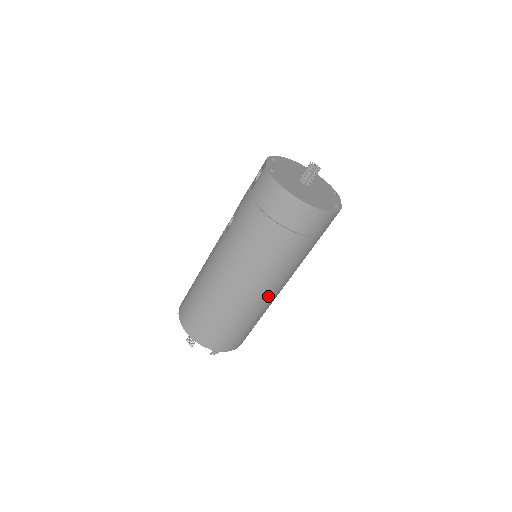
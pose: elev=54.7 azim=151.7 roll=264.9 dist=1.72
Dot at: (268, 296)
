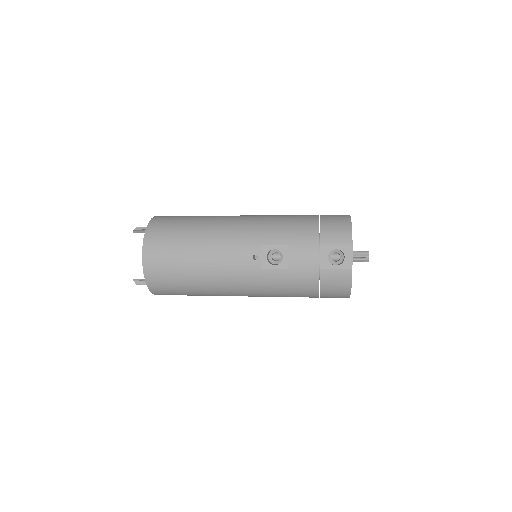
Dot at: occluded
